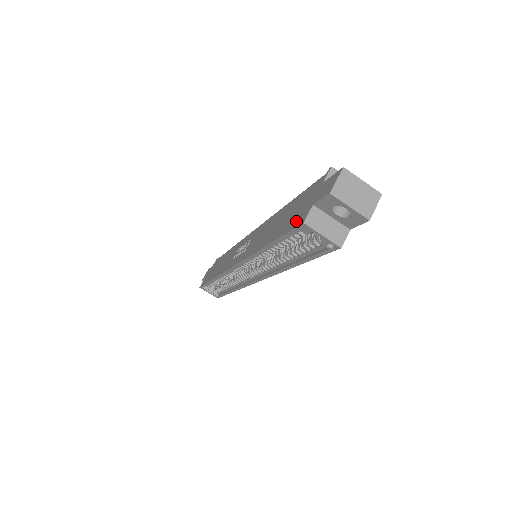
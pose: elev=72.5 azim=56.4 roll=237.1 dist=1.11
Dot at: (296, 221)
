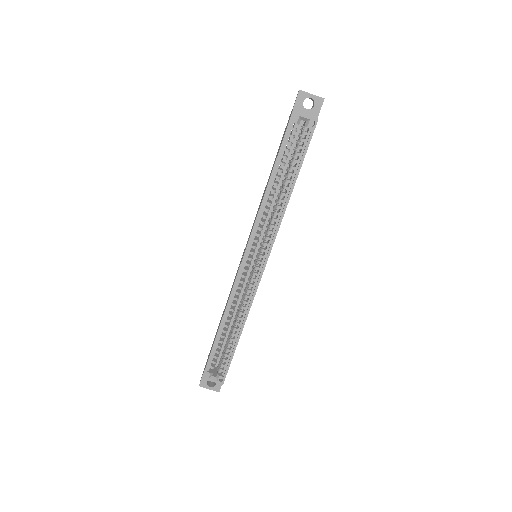
Dot at: occluded
